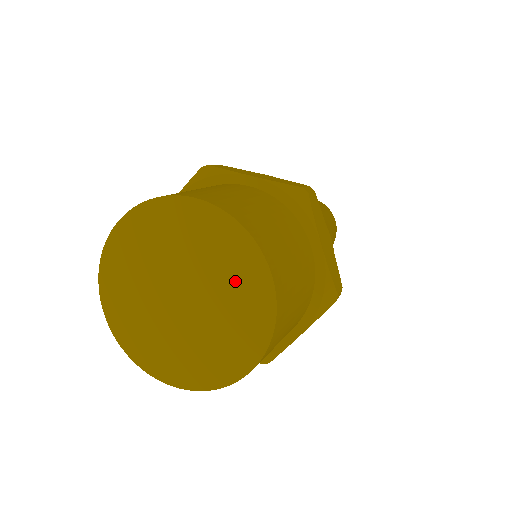
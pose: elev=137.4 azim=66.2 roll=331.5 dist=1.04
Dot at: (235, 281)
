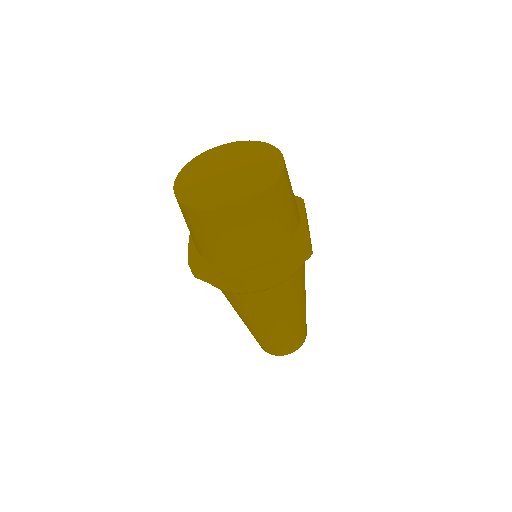
Dot at: (263, 164)
